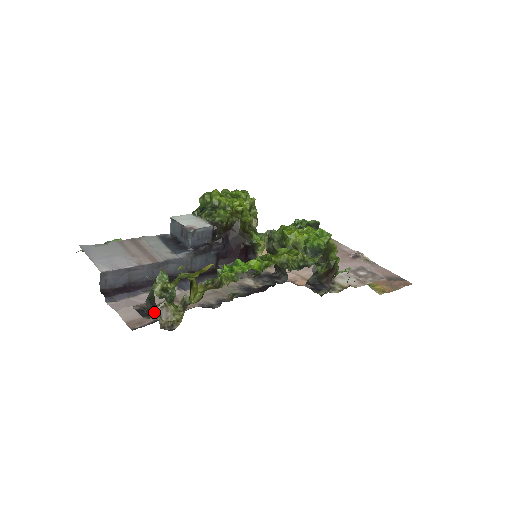
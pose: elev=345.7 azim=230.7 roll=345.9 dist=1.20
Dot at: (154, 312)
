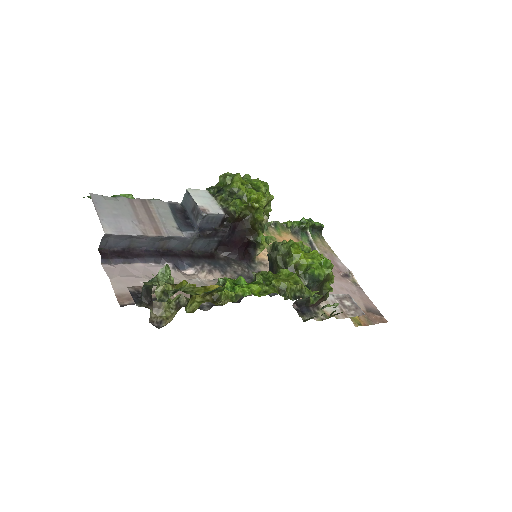
Dot at: (147, 301)
